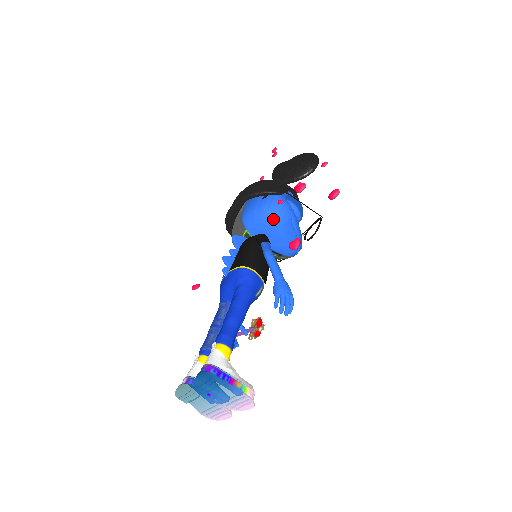
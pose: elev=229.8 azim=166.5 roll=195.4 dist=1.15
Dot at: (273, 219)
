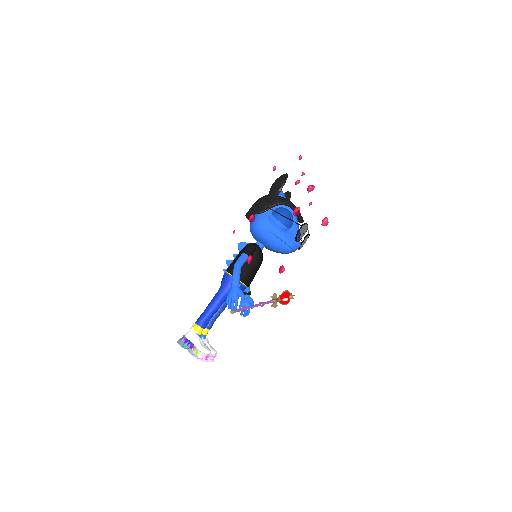
Dot at: (256, 233)
